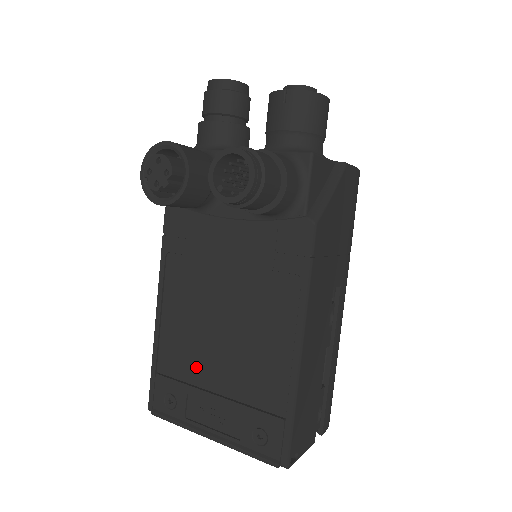
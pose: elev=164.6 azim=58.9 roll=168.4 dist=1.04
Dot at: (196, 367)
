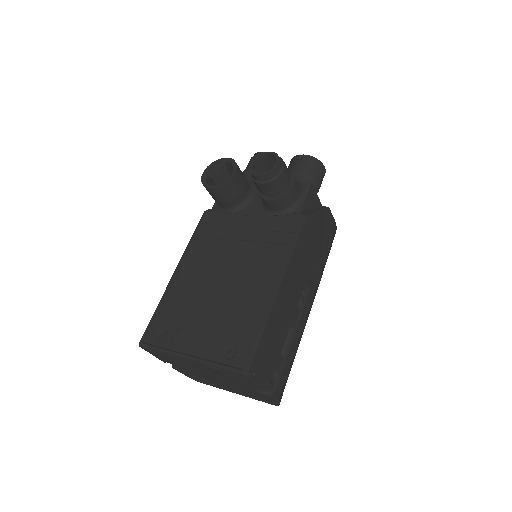
Dot at: (193, 308)
